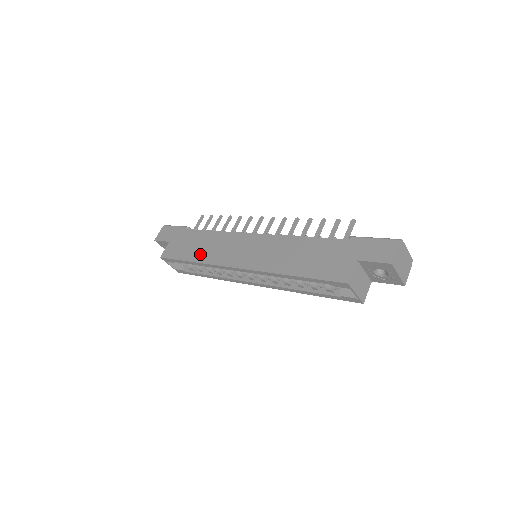
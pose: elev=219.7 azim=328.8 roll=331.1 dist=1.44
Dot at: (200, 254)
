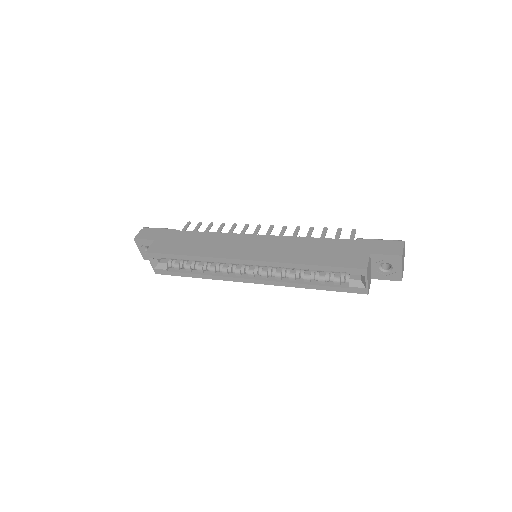
Dot at: (198, 249)
